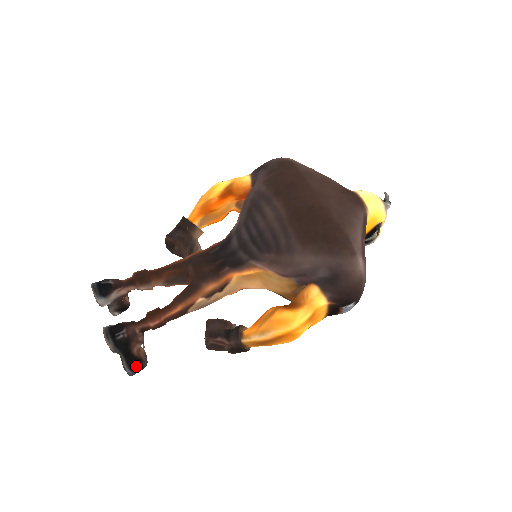
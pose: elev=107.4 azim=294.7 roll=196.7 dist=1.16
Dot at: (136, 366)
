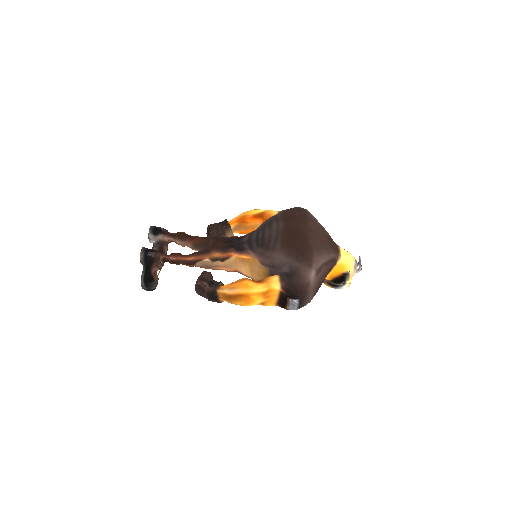
Dot at: (148, 282)
